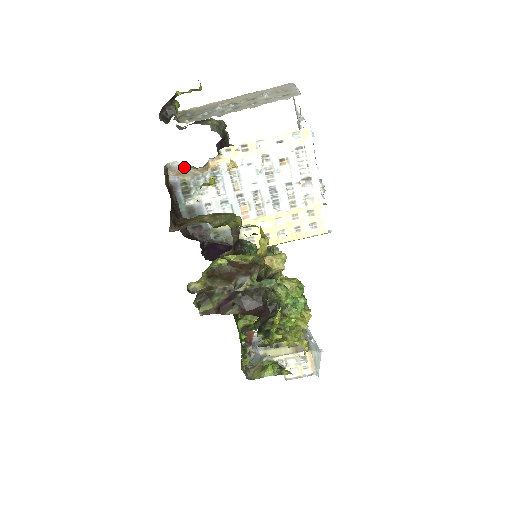
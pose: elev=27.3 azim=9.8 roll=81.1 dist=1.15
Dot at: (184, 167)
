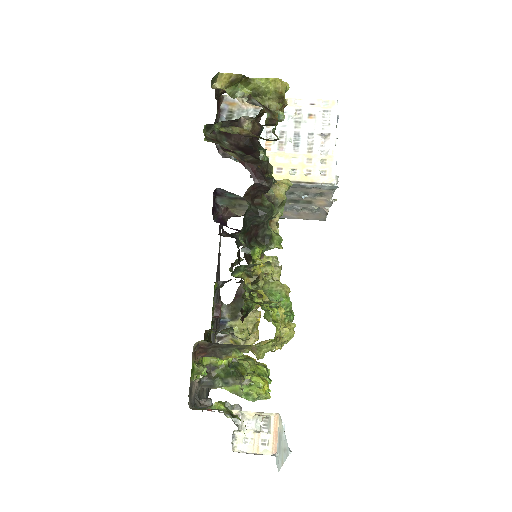
Dot at: (236, 101)
